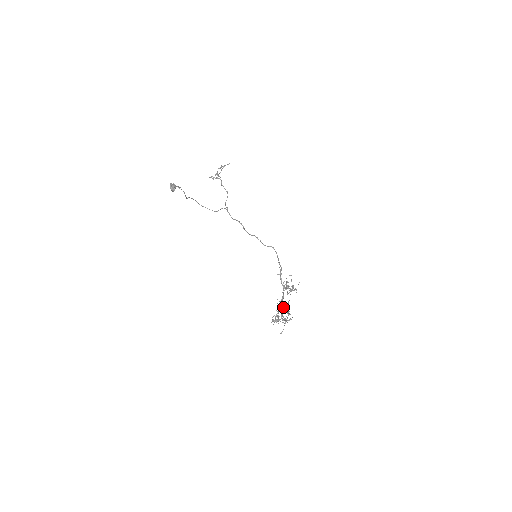
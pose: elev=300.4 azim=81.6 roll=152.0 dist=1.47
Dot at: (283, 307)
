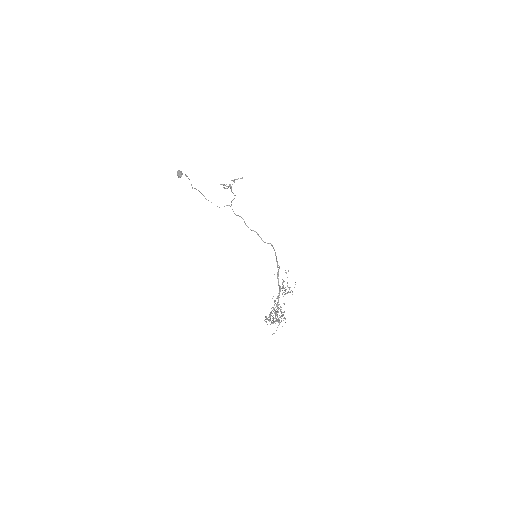
Dot at: (278, 308)
